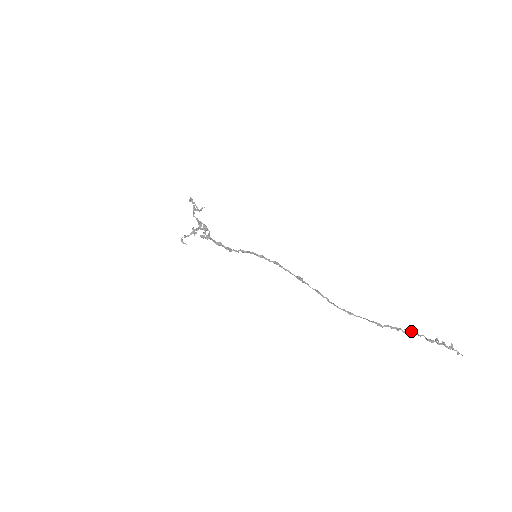
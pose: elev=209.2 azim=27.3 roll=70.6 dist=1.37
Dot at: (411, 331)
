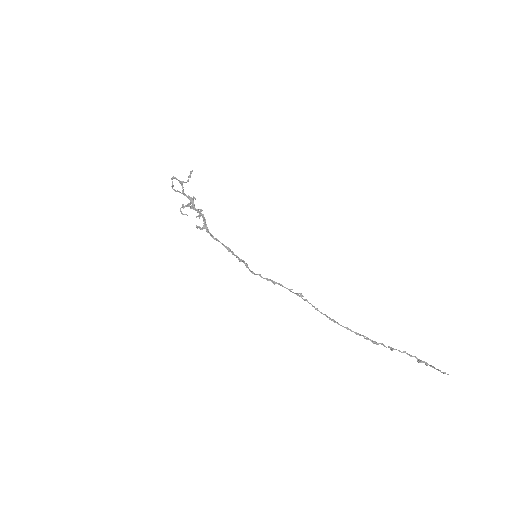
Dot at: (404, 352)
